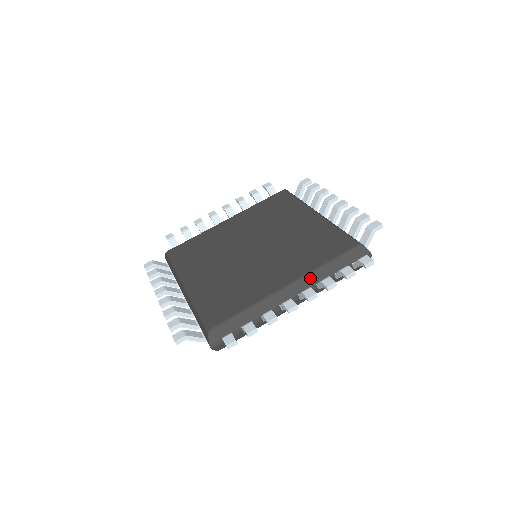
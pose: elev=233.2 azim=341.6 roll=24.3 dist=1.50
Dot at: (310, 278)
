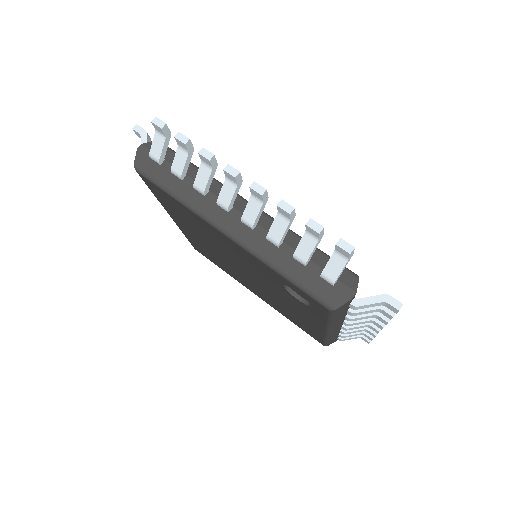
Dot at: occluded
